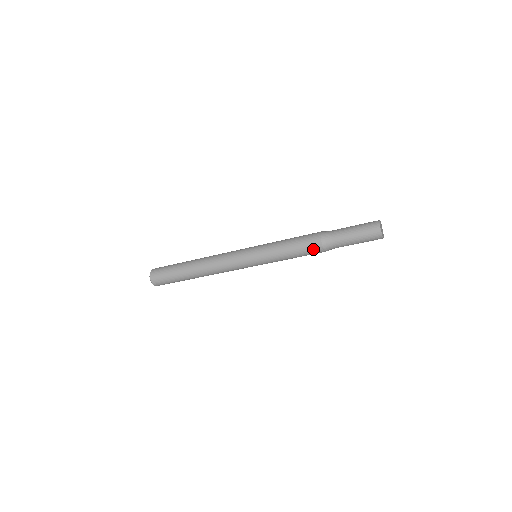
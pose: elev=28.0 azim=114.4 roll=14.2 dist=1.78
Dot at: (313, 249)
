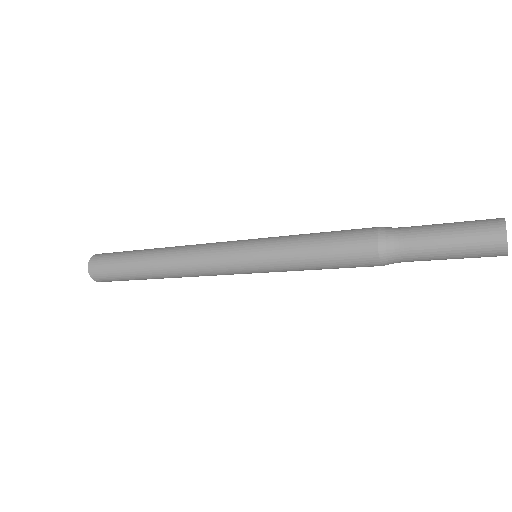
Dot at: occluded
